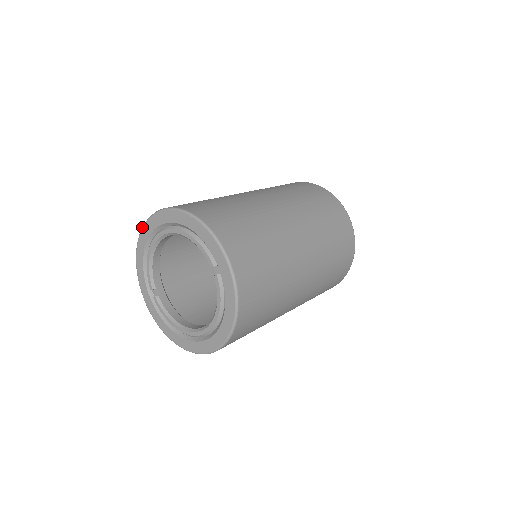
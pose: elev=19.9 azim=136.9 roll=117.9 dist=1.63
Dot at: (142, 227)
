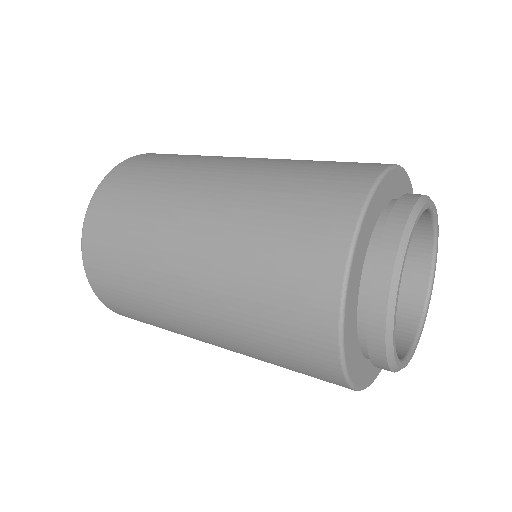
Dot at: occluded
